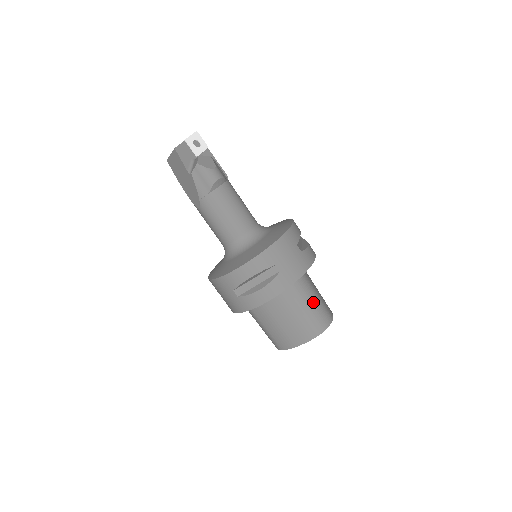
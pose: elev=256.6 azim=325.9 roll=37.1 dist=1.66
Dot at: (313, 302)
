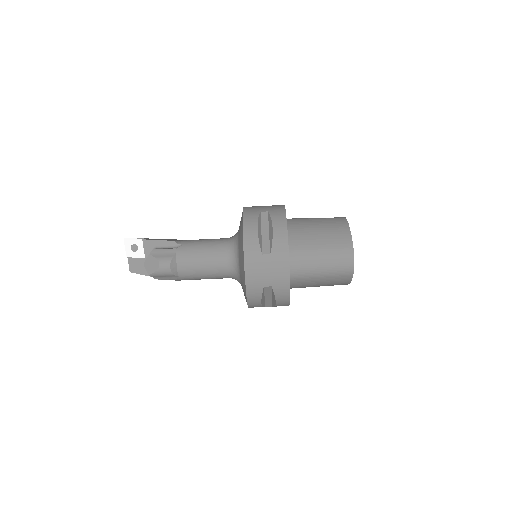
Dot at: (322, 262)
